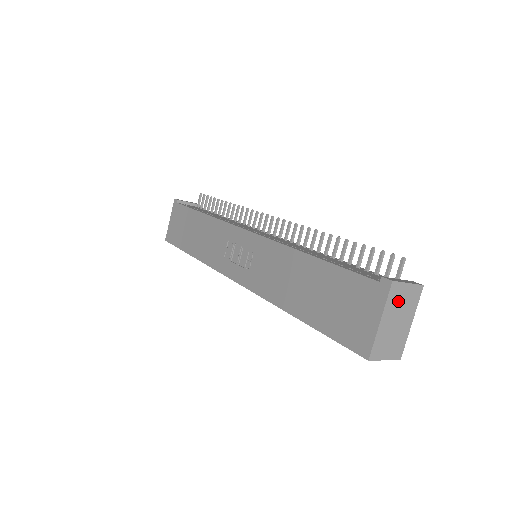
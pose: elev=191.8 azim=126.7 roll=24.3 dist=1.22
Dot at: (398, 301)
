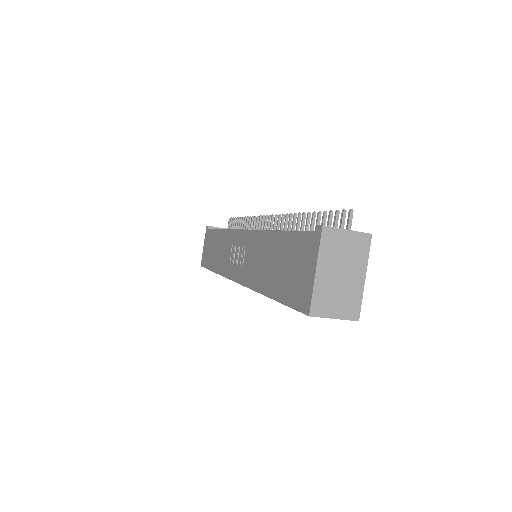
Dot at: (337, 250)
